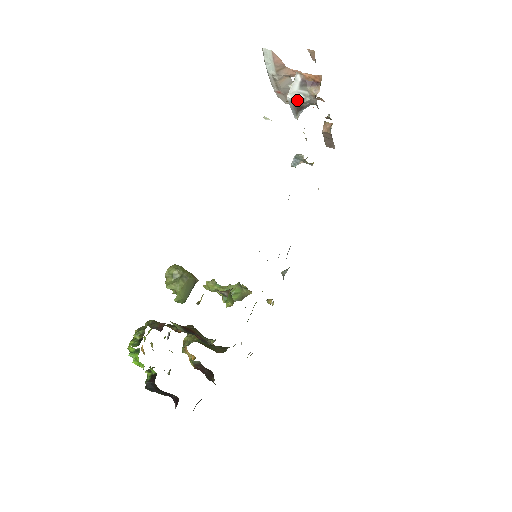
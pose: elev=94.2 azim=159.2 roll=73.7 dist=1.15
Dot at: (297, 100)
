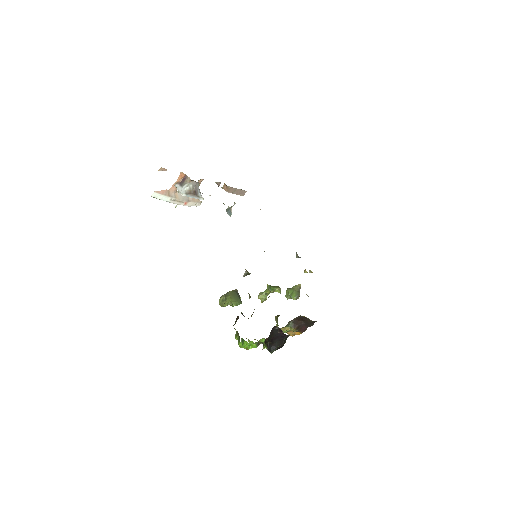
Dot at: (188, 192)
